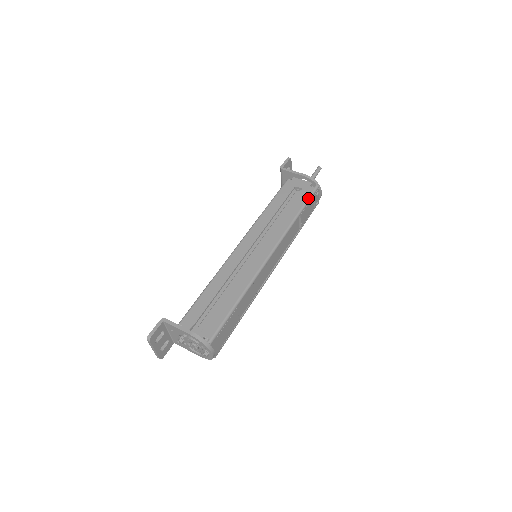
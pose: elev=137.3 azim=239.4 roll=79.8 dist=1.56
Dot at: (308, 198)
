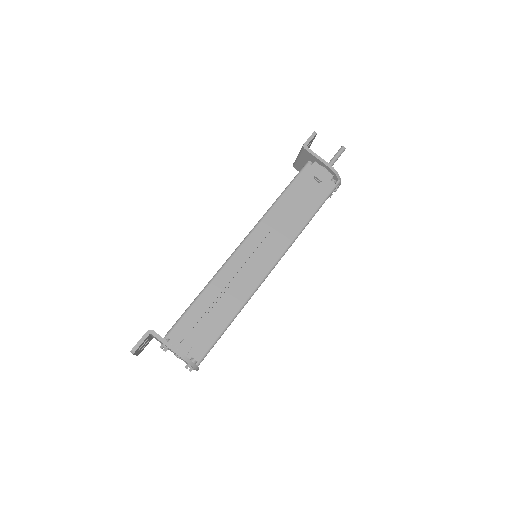
Dot at: (326, 197)
